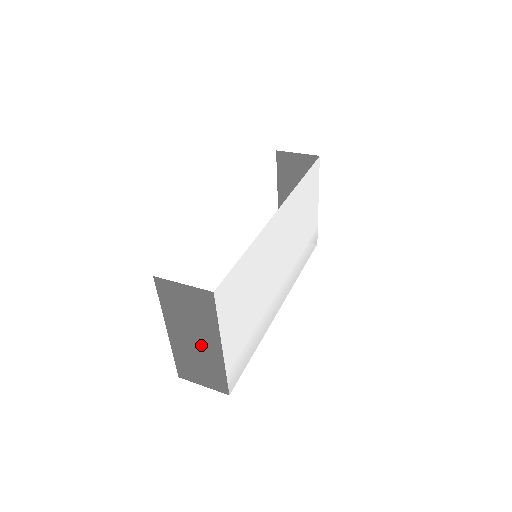
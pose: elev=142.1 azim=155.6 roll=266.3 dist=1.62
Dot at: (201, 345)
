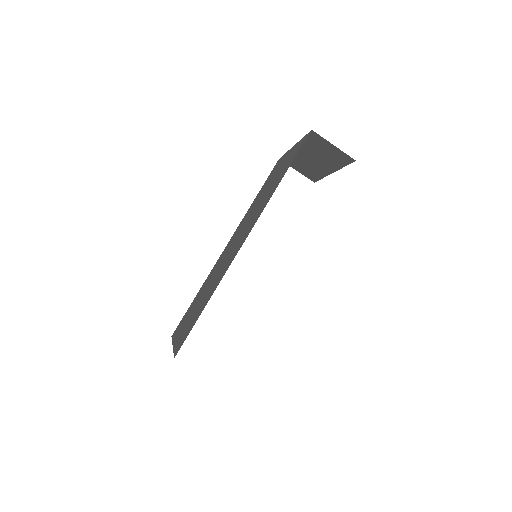
Dot at: occluded
